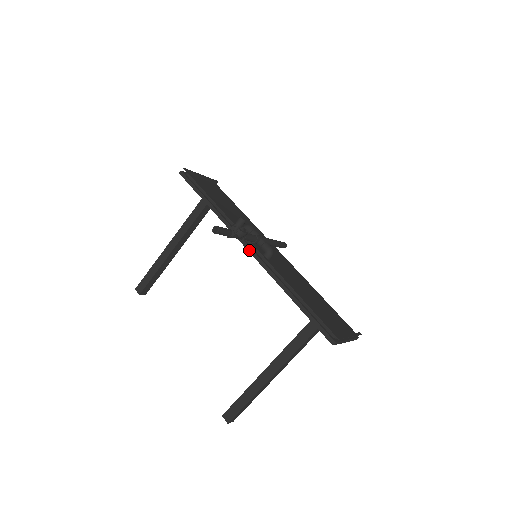
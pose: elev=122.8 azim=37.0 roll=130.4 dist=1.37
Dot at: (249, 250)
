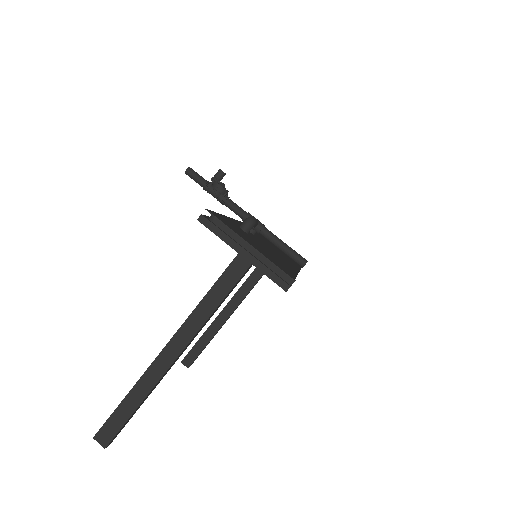
Dot at: occluded
